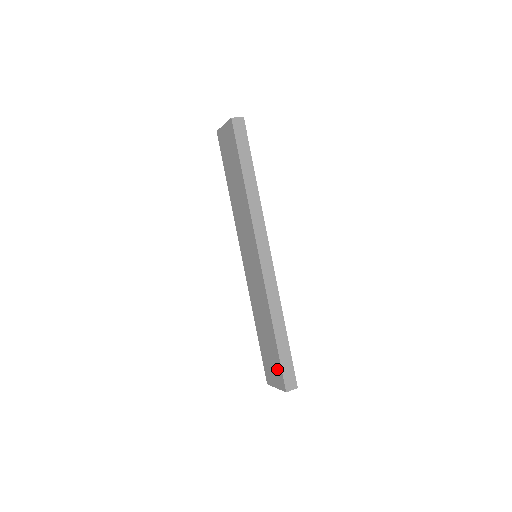
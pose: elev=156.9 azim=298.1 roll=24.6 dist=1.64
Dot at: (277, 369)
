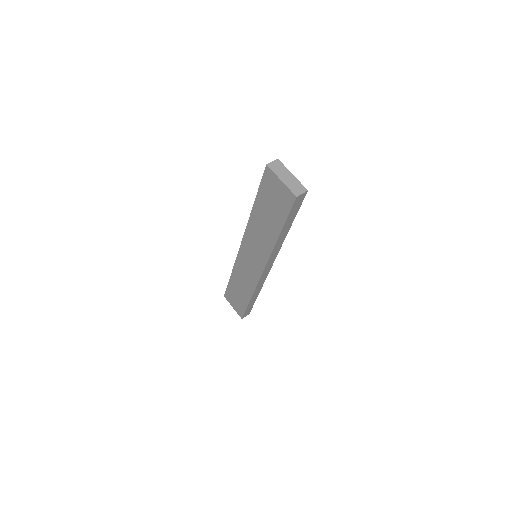
Dot at: (240, 308)
